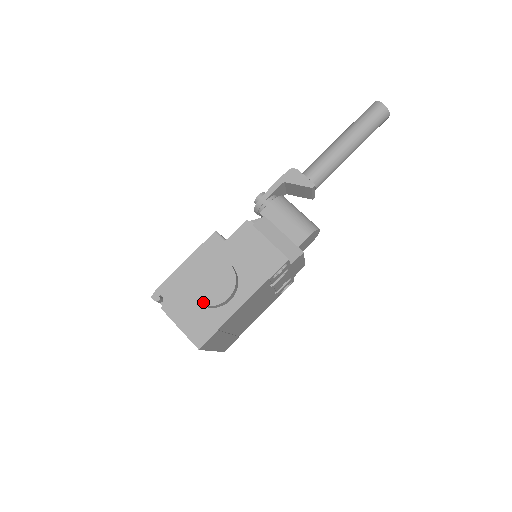
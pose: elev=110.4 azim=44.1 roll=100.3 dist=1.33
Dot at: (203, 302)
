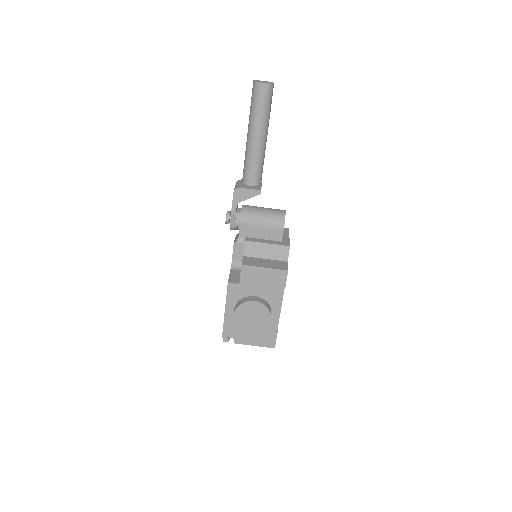
Dot at: (258, 330)
